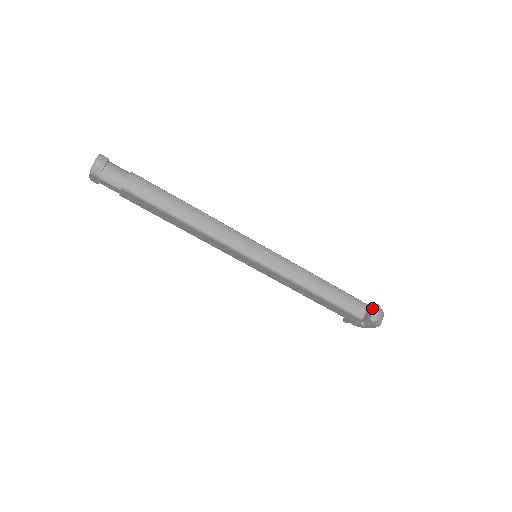
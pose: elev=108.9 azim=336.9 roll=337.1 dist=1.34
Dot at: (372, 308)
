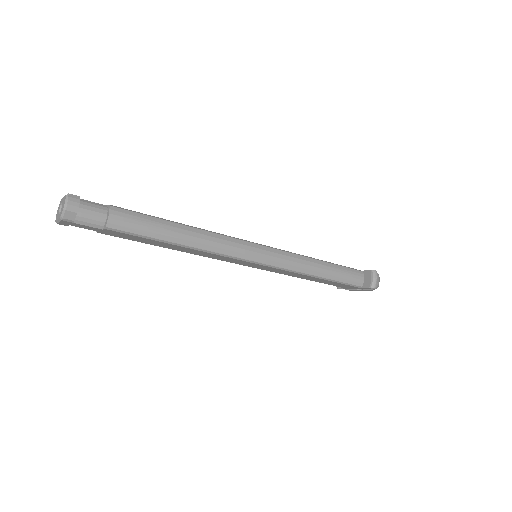
Dot at: (370, 275)
